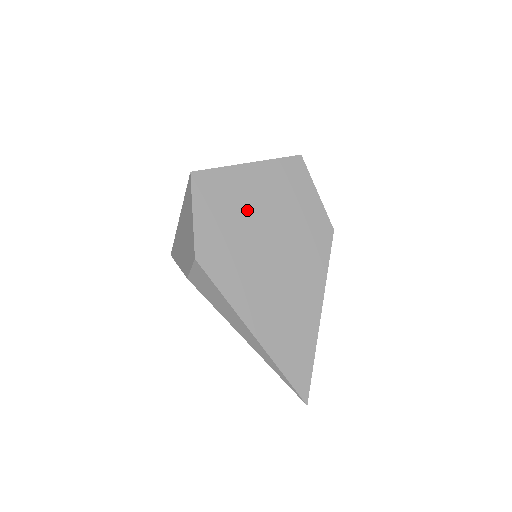
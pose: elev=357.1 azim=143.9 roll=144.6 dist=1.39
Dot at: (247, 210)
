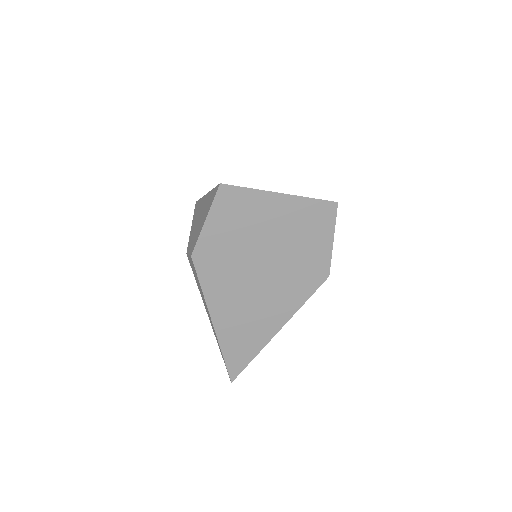
Dot at: (257, 233)
